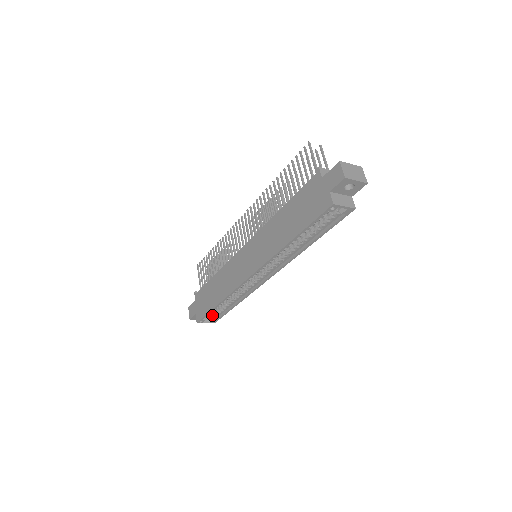
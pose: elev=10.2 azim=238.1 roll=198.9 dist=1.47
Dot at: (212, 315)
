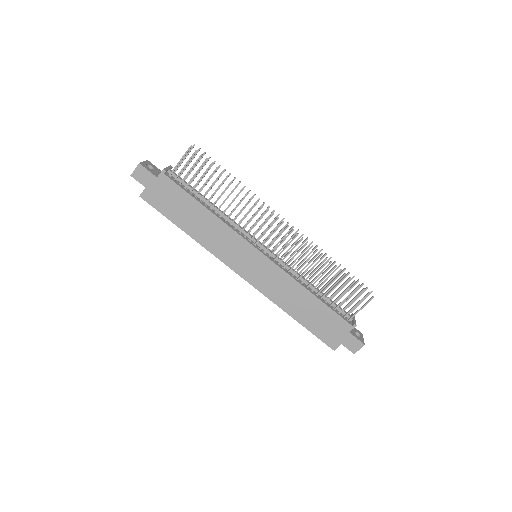
Dot at: occluded
